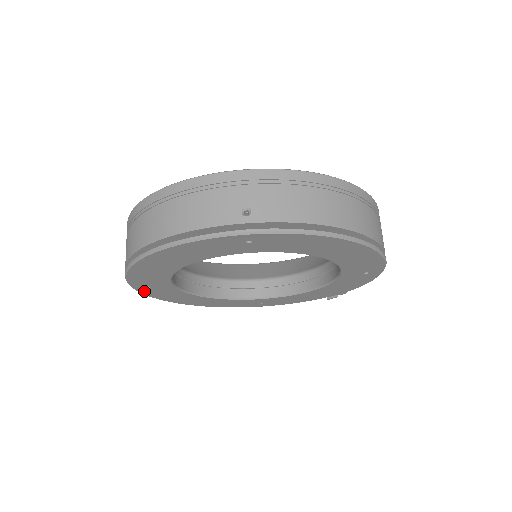
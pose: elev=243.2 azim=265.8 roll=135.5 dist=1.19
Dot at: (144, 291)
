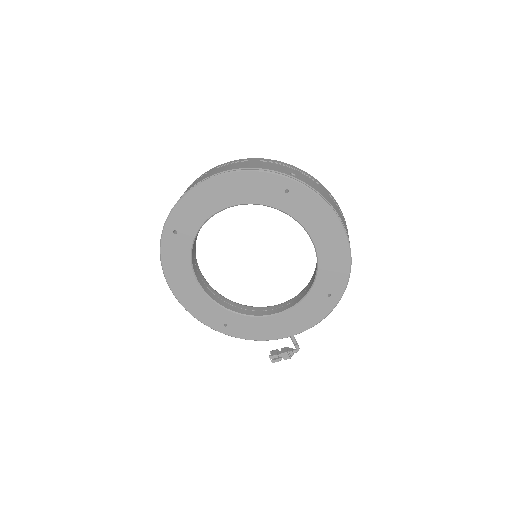
Dot at: (166, 239)
